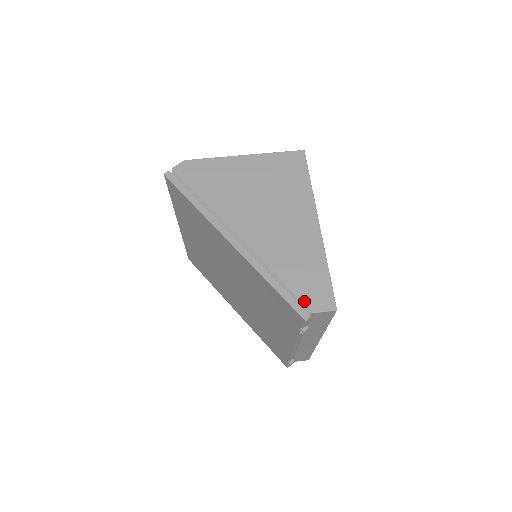
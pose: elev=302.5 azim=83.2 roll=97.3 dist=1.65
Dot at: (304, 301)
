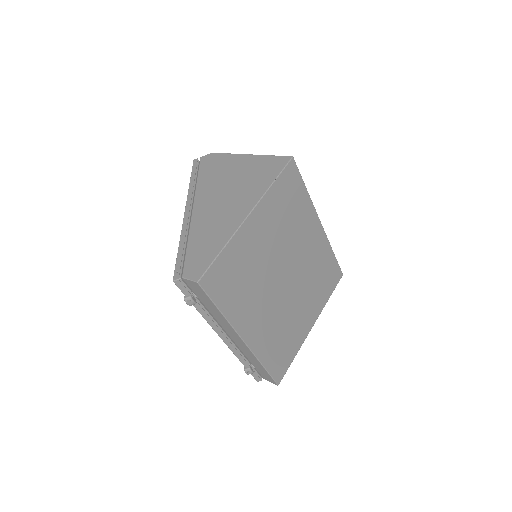
Dot at: (185, 267)
